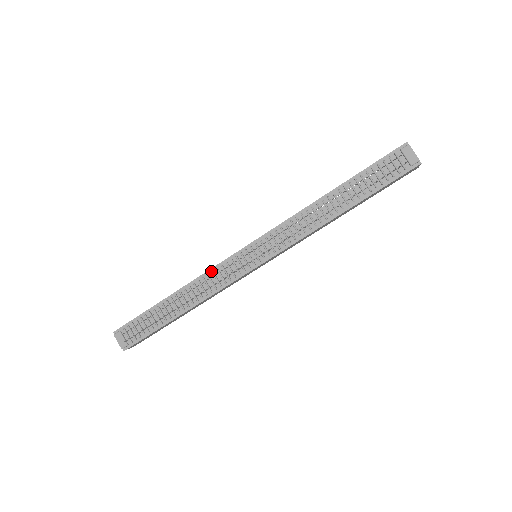
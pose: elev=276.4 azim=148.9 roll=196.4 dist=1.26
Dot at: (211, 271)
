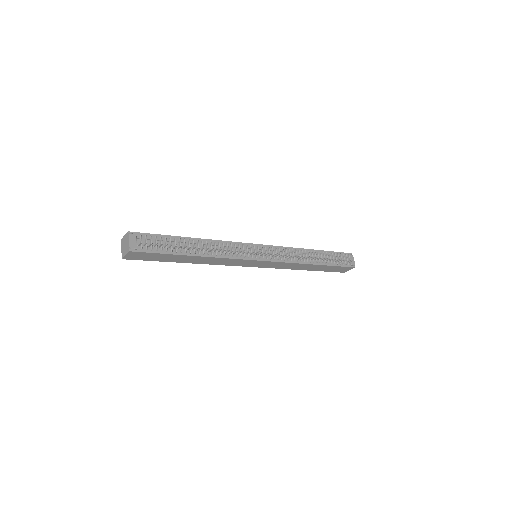
Dot at: (230, 243)
